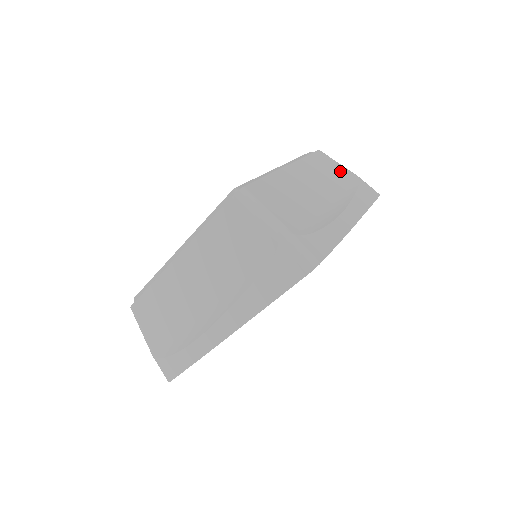
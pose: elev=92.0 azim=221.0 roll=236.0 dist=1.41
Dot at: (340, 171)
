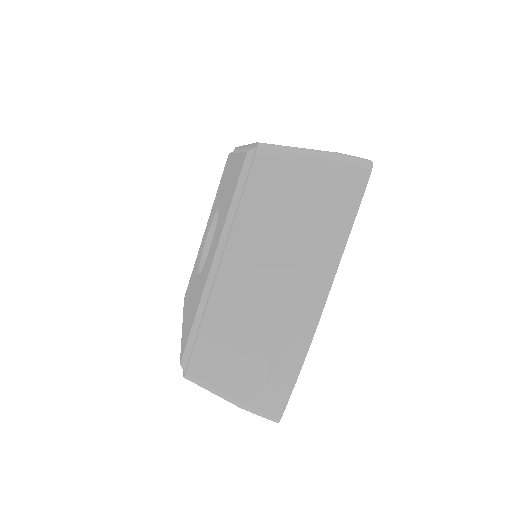
Dot at: occluded
